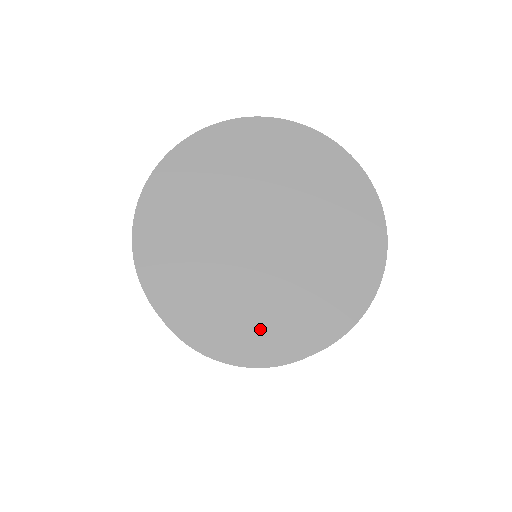
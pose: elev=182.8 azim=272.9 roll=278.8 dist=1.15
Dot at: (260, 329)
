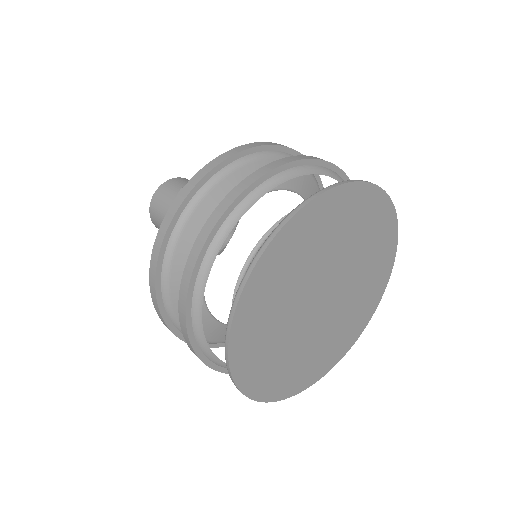
Dot at: (307, 369)
